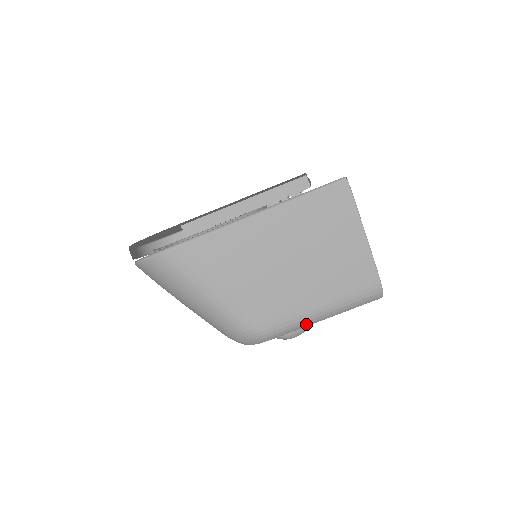
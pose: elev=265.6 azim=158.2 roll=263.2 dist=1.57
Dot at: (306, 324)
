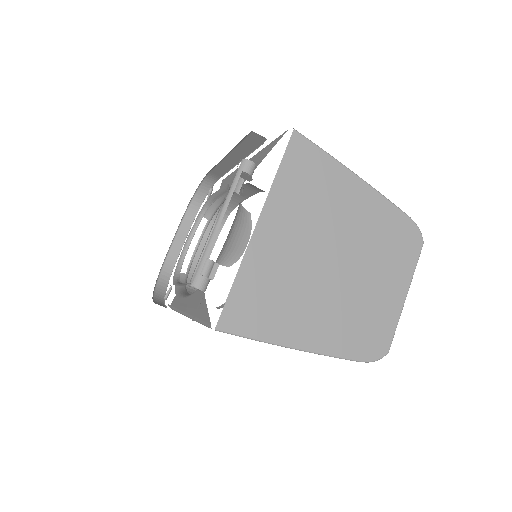
Dot at: occluded
